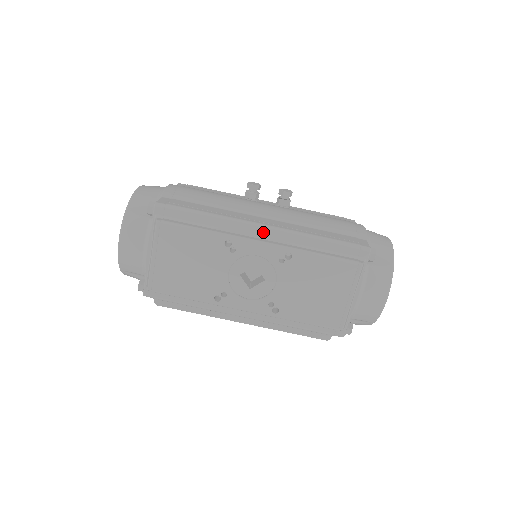
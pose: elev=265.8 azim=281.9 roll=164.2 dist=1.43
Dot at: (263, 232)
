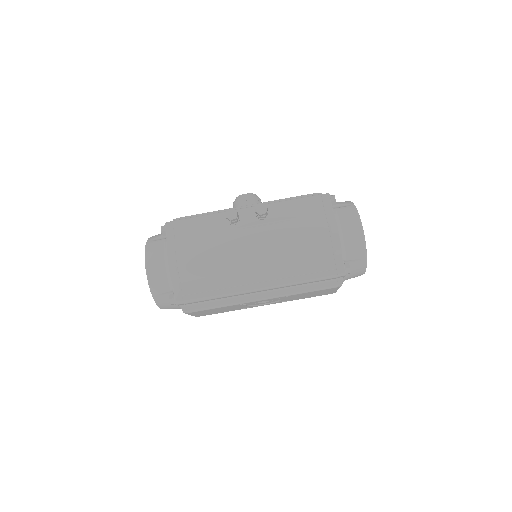
Dot at: (261, 291)
